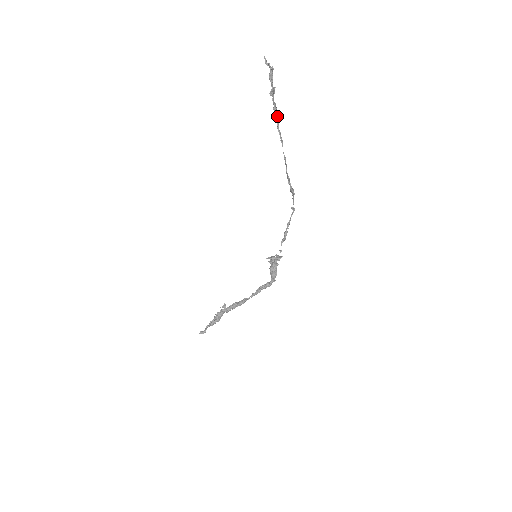
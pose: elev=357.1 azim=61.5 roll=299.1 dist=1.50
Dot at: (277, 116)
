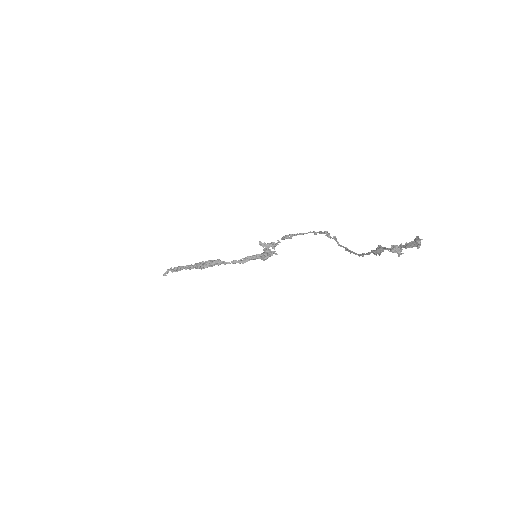
Dot at: occluded
